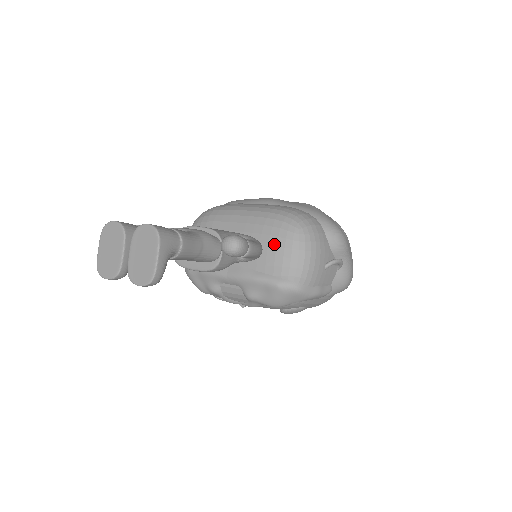
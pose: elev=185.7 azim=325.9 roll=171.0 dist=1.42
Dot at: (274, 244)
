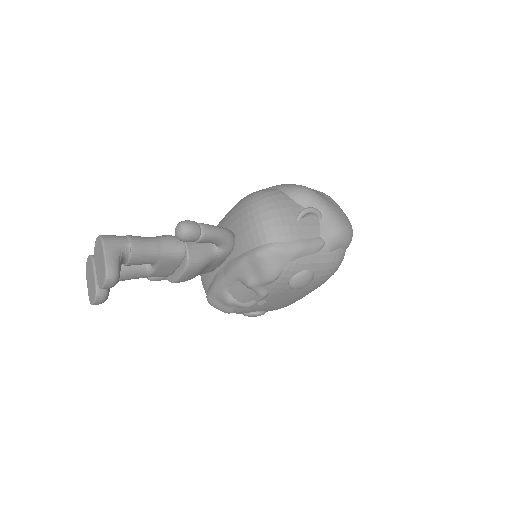
Dot at: (240, 224)
